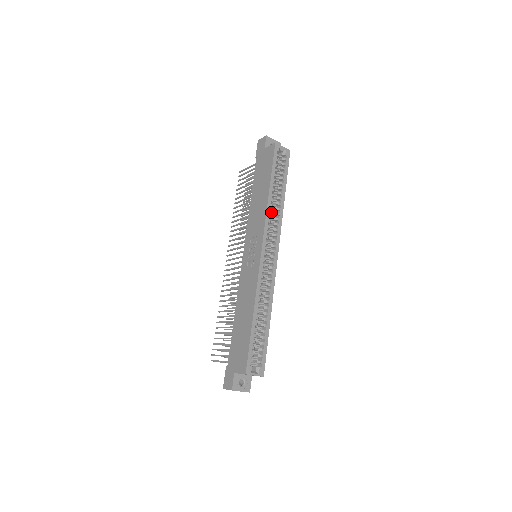
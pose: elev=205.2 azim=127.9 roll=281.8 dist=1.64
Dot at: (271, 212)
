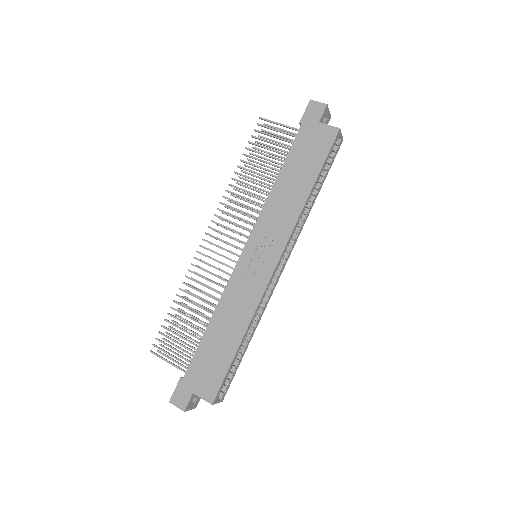
Dot at: occluded
